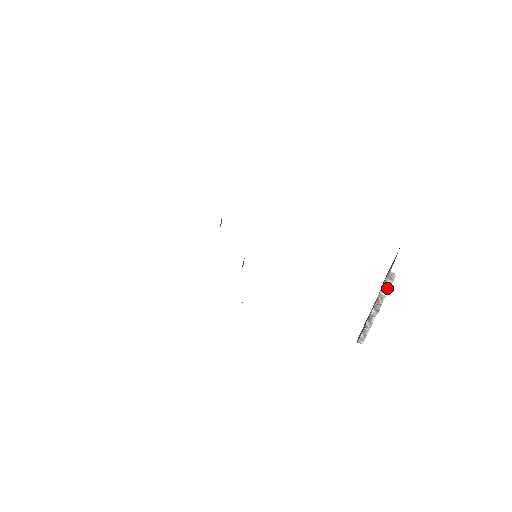
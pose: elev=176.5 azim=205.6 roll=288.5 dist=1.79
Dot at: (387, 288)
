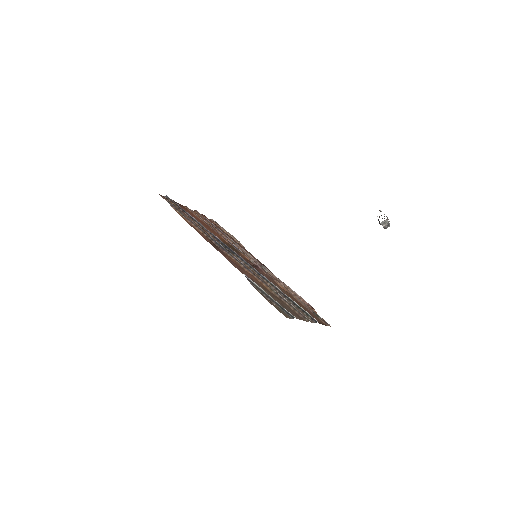
Dot at: (386, 221)
